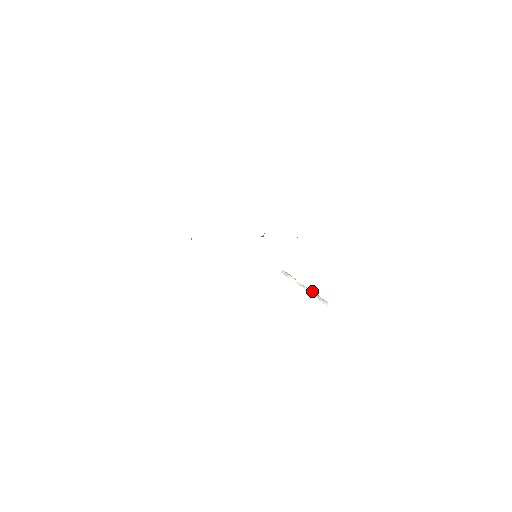
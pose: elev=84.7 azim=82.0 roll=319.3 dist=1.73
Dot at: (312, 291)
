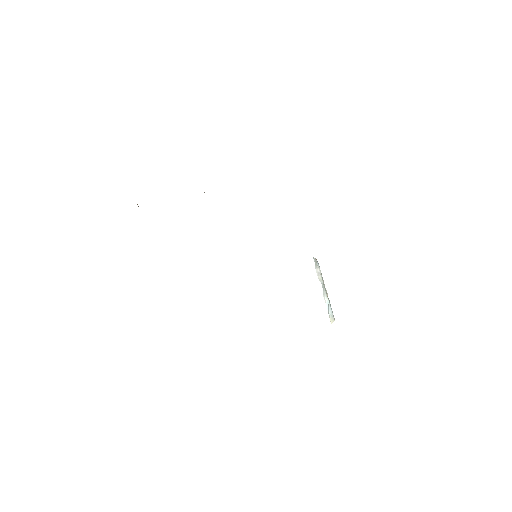
Dot at: (328, 299)
